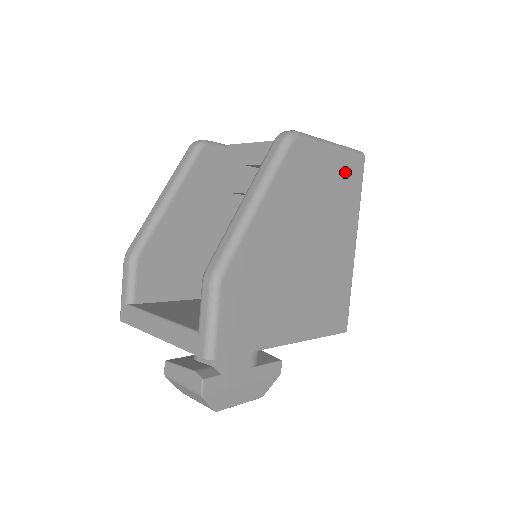
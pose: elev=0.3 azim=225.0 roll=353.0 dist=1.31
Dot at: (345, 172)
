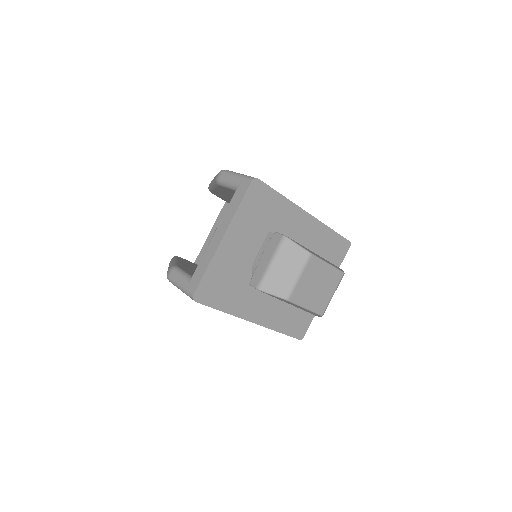
Dot at: occluded
